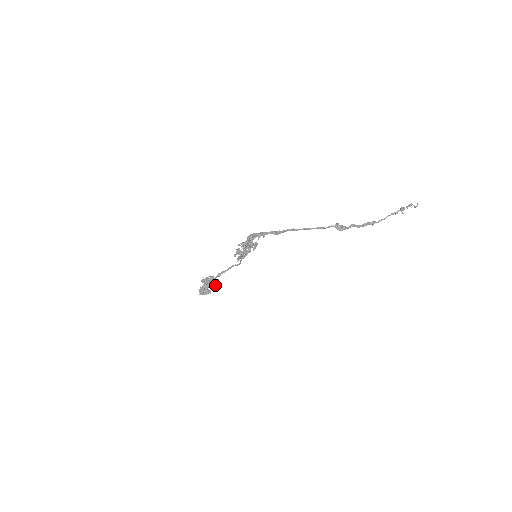
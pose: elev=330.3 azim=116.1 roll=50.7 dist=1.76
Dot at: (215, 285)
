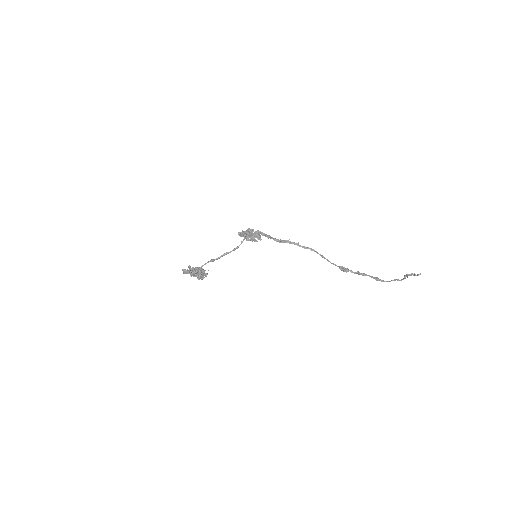
Dot at: (202, 274)
